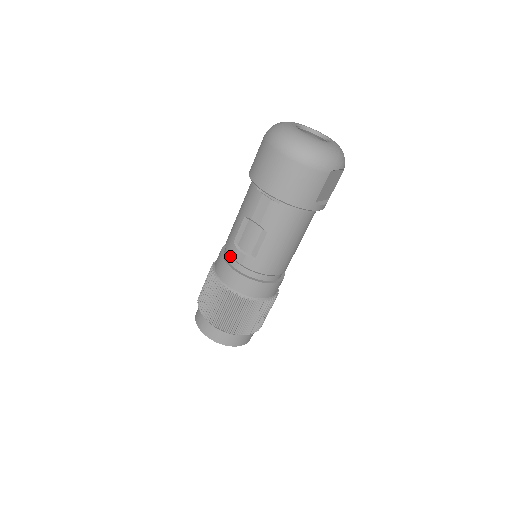
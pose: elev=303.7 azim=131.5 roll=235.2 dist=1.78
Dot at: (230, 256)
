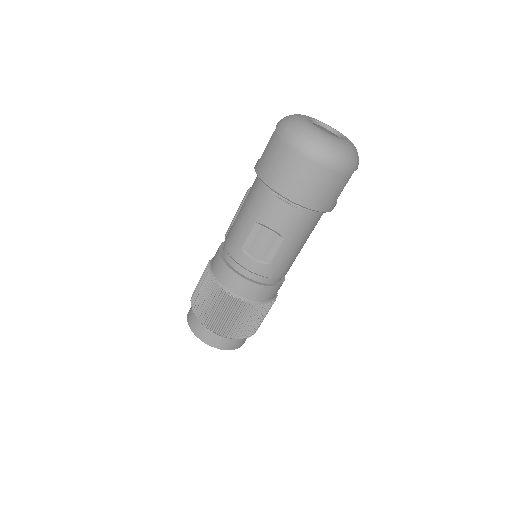
Dot at: (237, 263)
